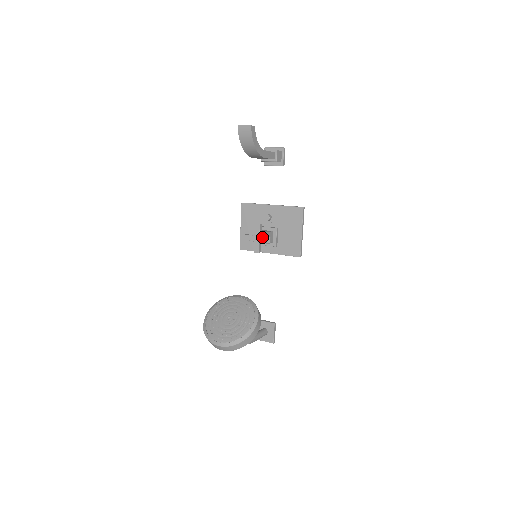
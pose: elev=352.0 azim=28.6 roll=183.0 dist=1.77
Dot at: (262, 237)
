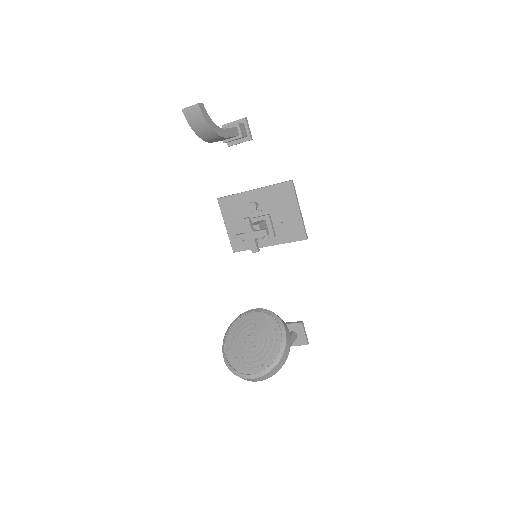
Dot at: (256, 232)
